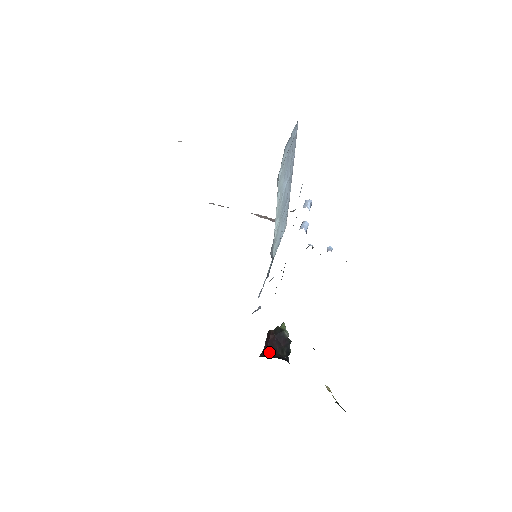
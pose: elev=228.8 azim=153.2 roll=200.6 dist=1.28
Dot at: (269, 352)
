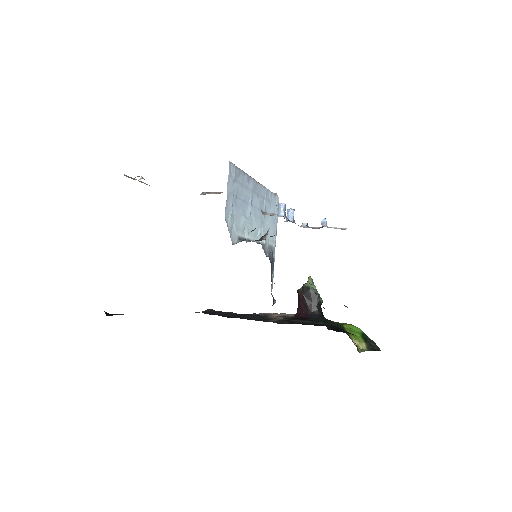
Dot at: (302, 311)
